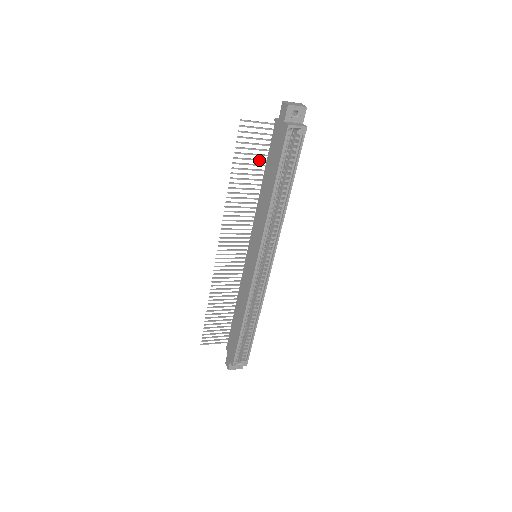
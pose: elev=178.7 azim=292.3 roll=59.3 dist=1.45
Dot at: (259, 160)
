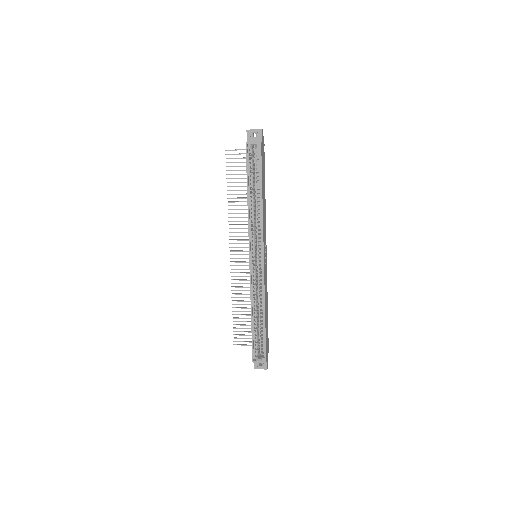
Dot at: (246, 178)
